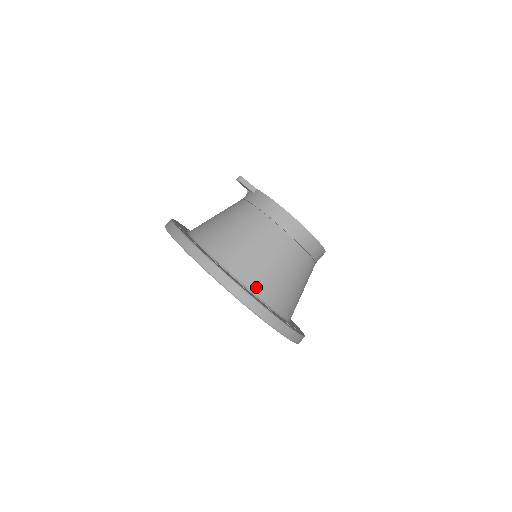
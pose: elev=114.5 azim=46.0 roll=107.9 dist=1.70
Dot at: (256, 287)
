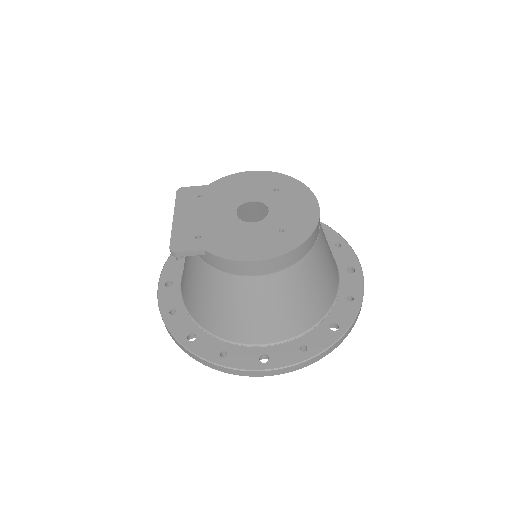
Dot at: (307, 324)
